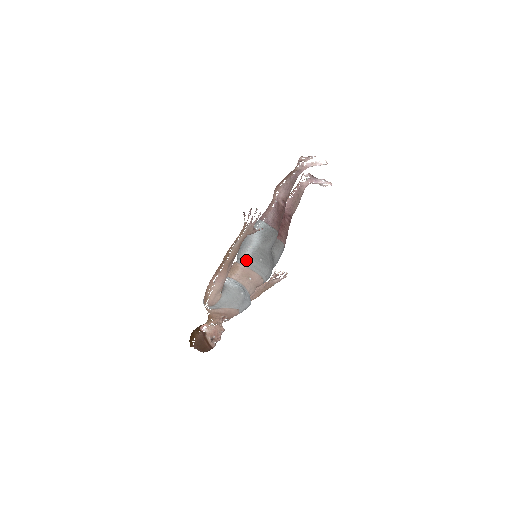
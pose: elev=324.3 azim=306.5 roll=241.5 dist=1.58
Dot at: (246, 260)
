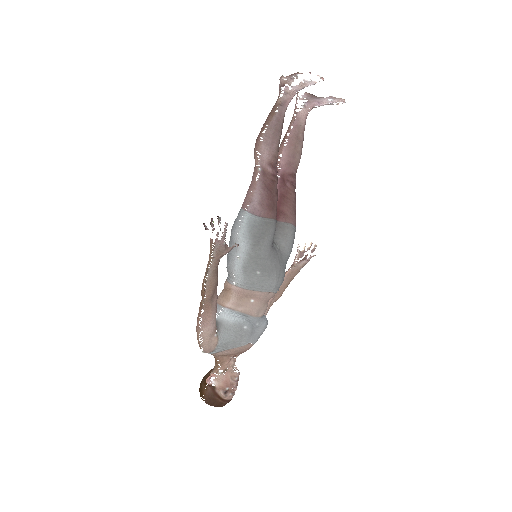
Dot at: (237, 279)
